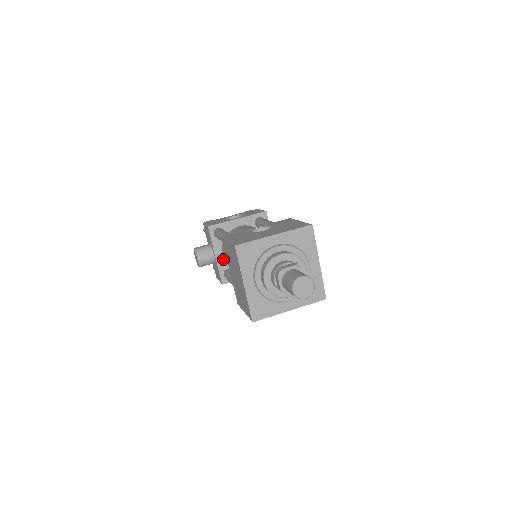
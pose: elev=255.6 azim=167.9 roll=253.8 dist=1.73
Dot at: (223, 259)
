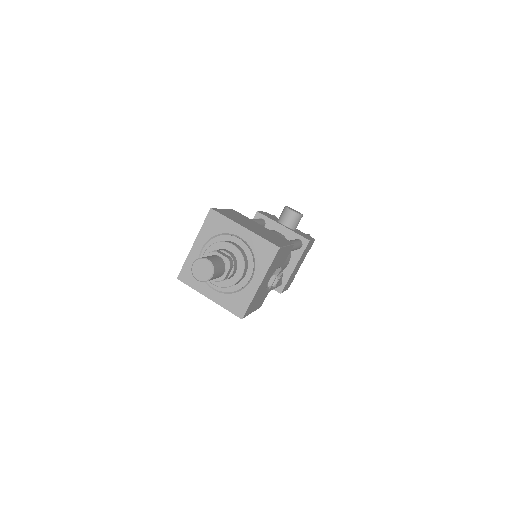
Dot at: occluded
